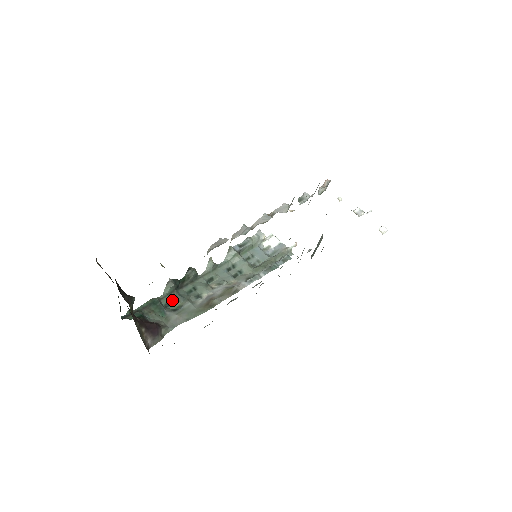
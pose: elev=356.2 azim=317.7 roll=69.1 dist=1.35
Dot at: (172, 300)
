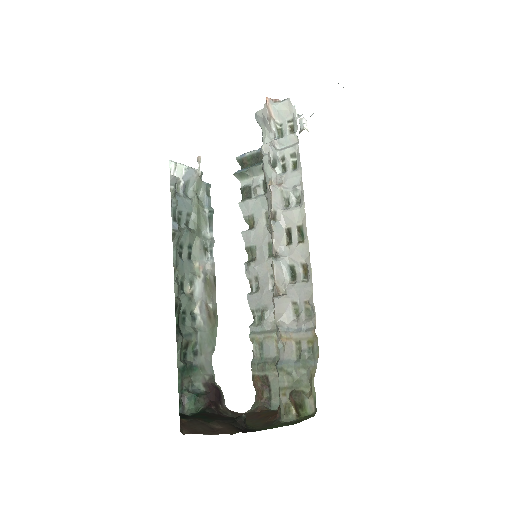
Dot at: (185, 347)
